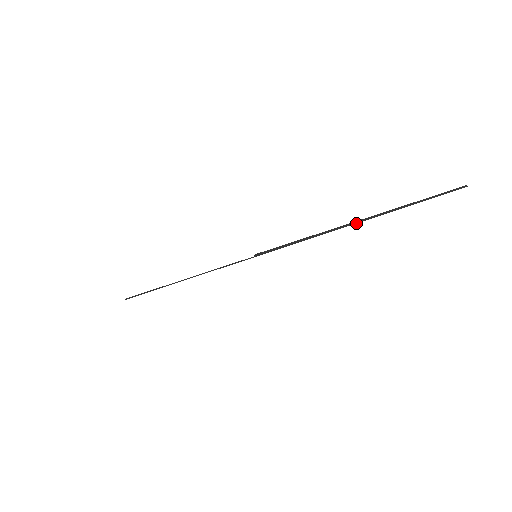
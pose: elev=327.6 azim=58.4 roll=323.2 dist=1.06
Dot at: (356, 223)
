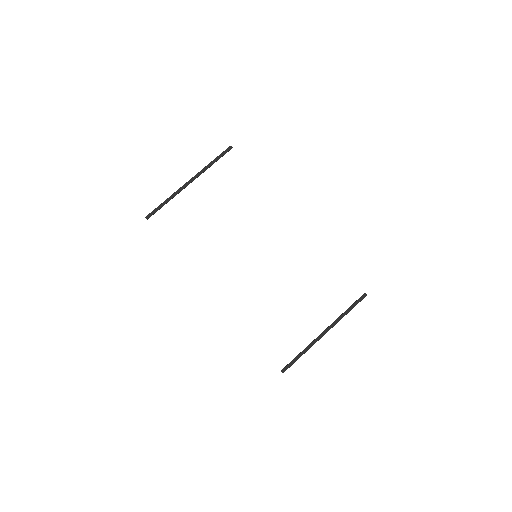
Dot at: occluded
